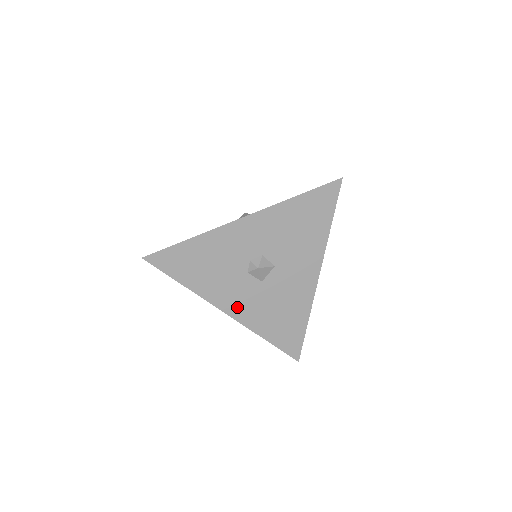
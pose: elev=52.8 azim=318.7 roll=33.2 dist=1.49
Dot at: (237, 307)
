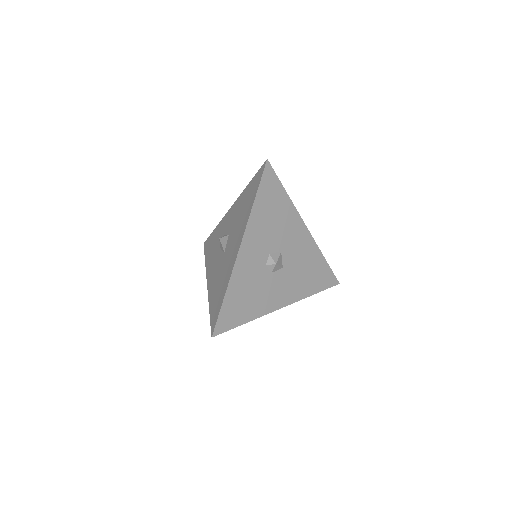
Dot at: (284, 297)
